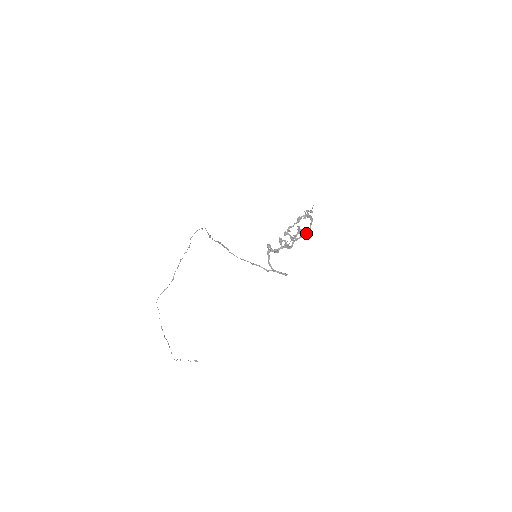
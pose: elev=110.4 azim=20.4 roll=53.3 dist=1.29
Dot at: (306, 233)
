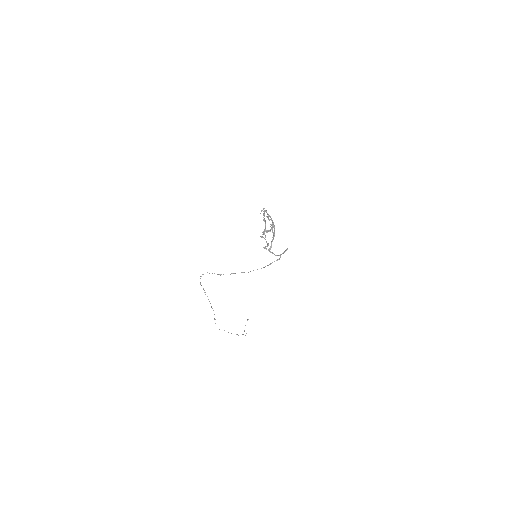
Dot at: occluded
